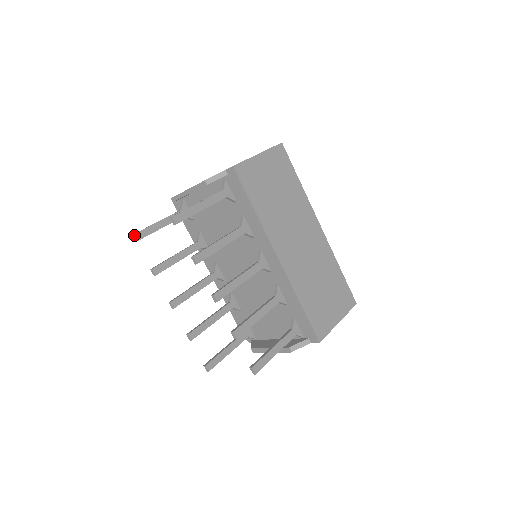
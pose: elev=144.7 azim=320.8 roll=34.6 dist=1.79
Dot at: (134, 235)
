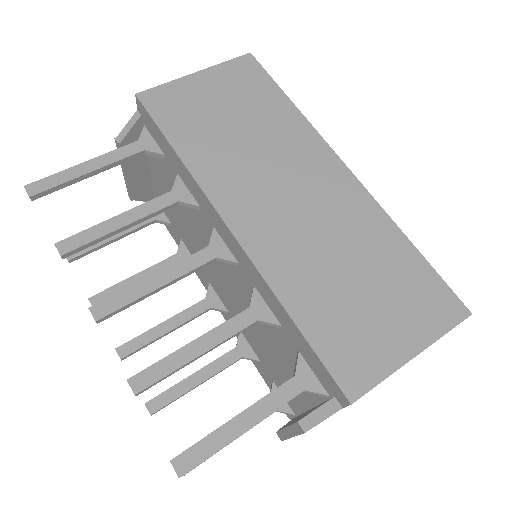
Dot at: occluded
